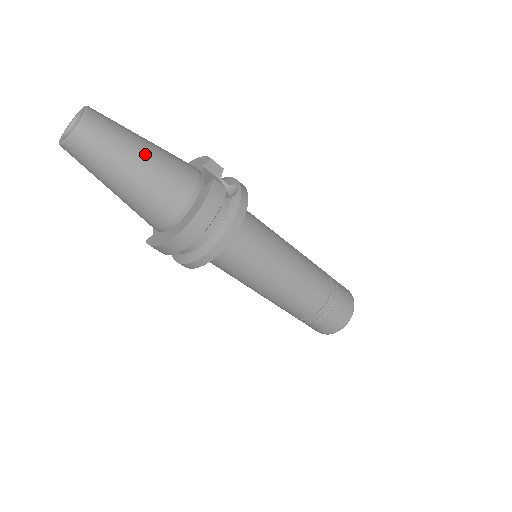
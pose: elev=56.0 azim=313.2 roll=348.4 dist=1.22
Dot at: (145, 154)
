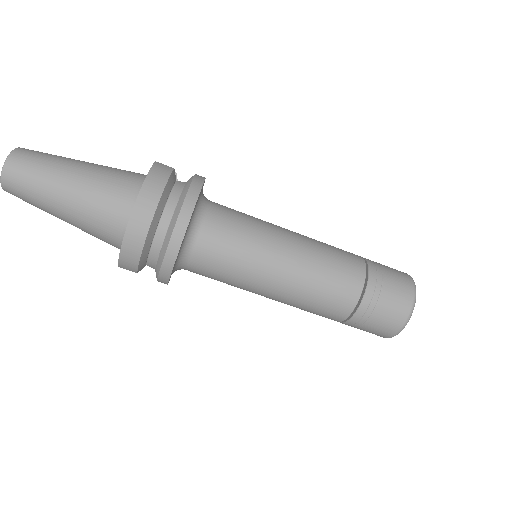
Dot at: (81, 164)
